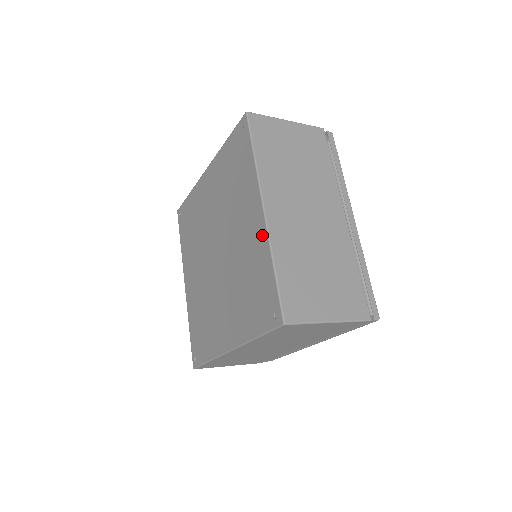
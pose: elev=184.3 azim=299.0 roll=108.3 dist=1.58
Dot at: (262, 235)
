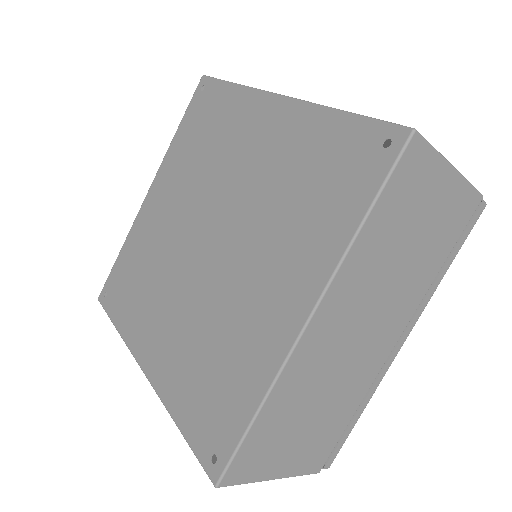
Dot at: (276, 349)
